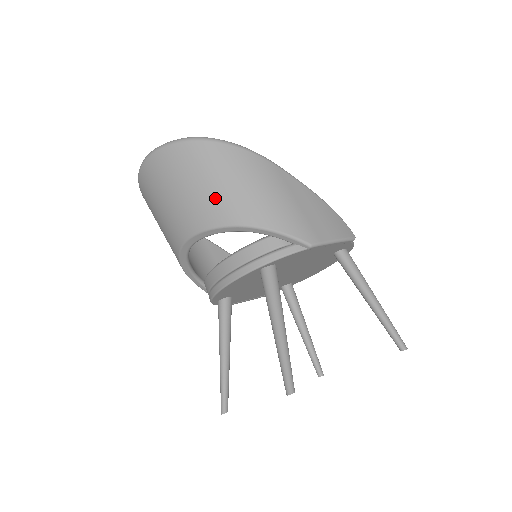
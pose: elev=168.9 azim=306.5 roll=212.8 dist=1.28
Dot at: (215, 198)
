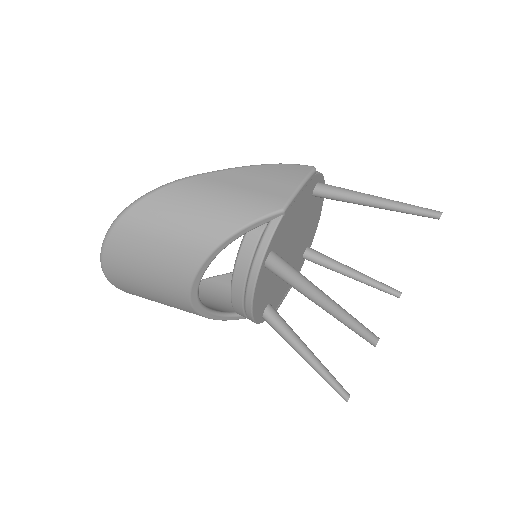
Dot at: (176, 247)
